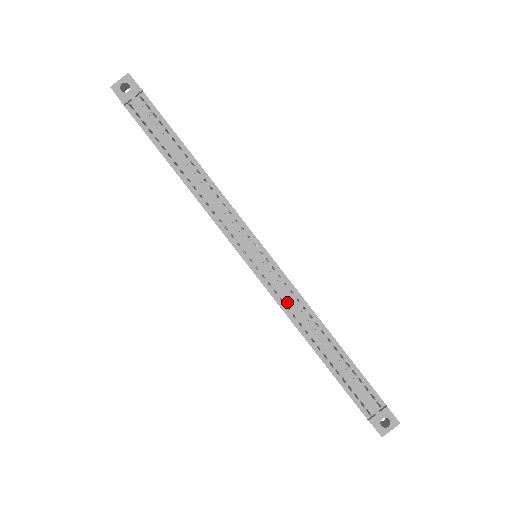
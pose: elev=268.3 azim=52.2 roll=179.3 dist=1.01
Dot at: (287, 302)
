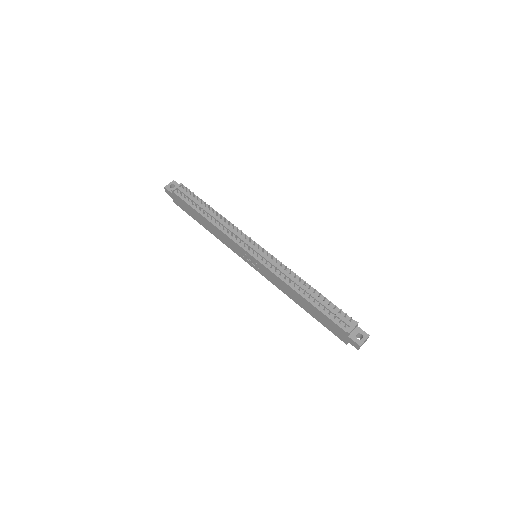
Dot at: (279, 272)
